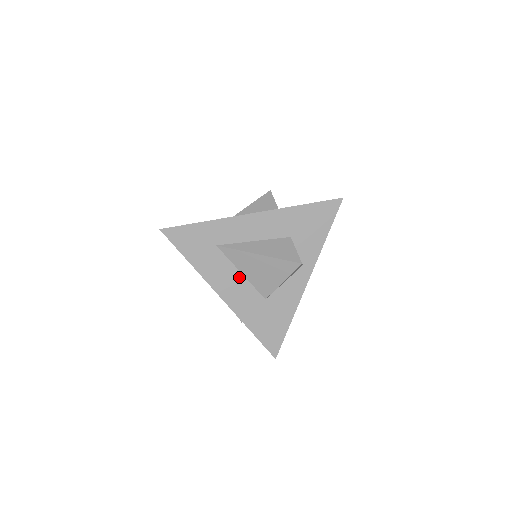
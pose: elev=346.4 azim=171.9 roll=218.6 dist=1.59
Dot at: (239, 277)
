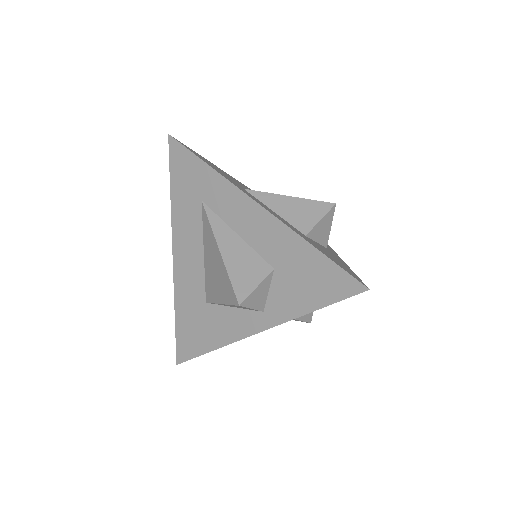
Dot at: (200, 254)
